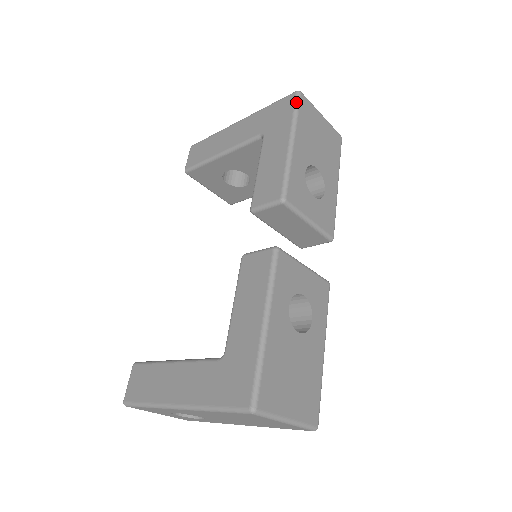
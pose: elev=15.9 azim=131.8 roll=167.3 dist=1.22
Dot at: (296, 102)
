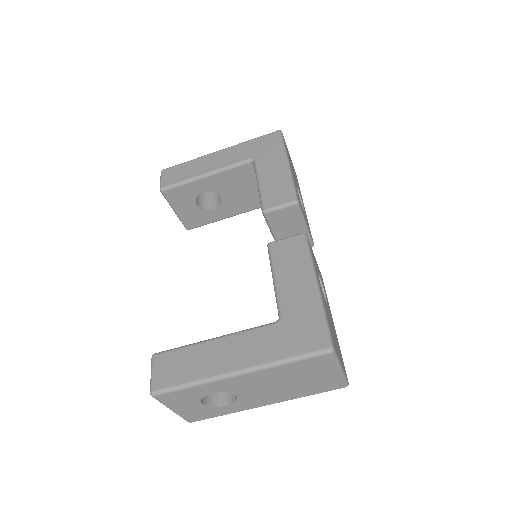
Dot at: (281, 137)
